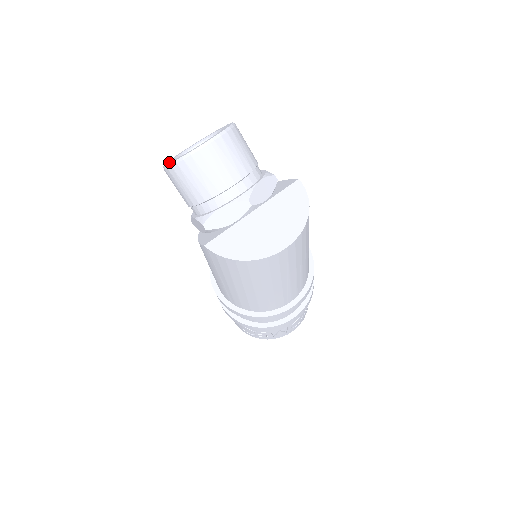
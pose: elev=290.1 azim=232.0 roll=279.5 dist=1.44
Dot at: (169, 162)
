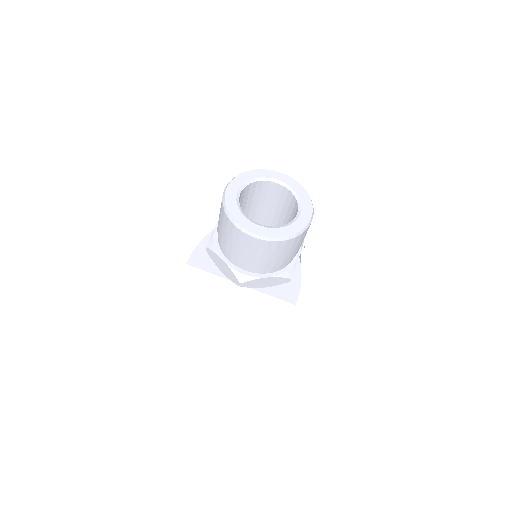
Dot at: (233, 189)
